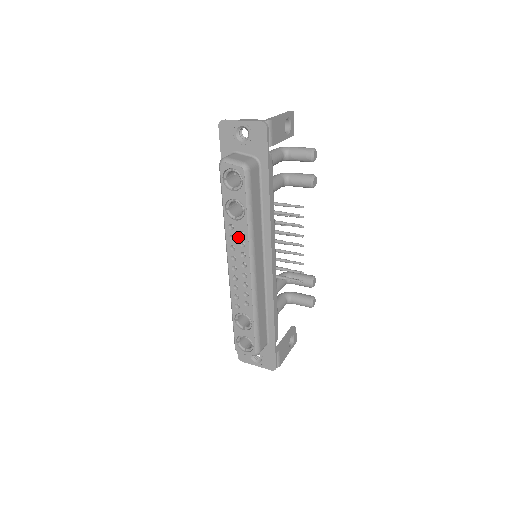
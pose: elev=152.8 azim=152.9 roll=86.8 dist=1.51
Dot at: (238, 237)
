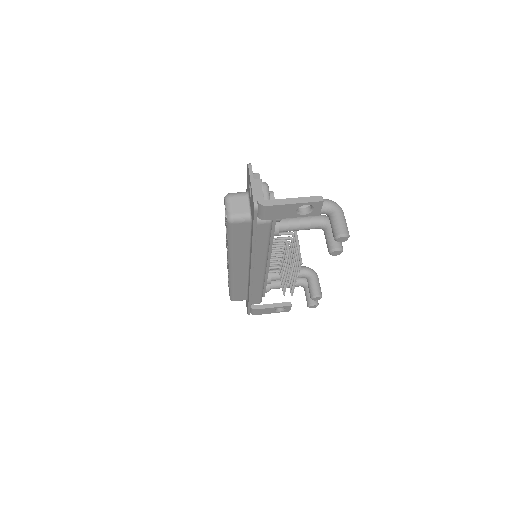
Dot at: occluded
